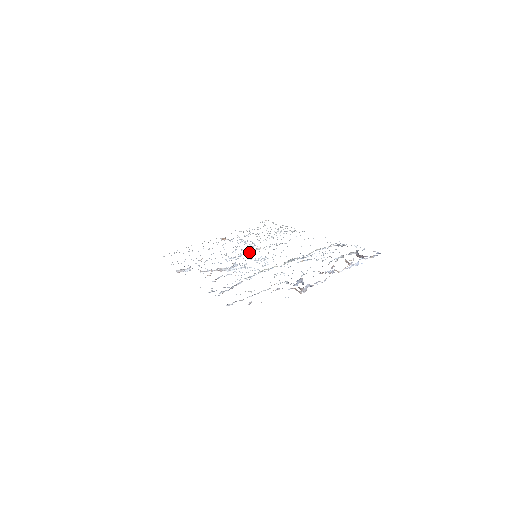
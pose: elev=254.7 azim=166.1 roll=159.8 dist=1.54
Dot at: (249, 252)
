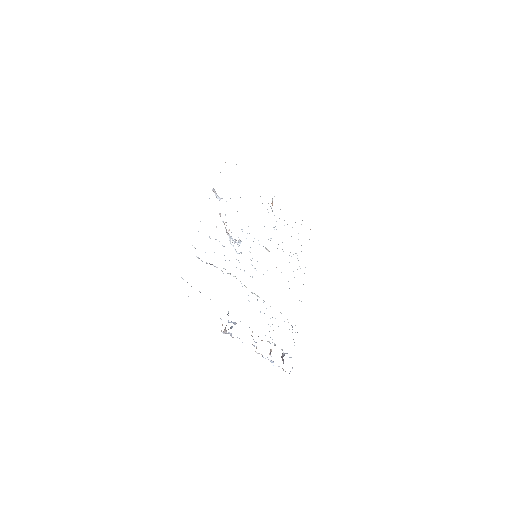
Dot at: occluded
